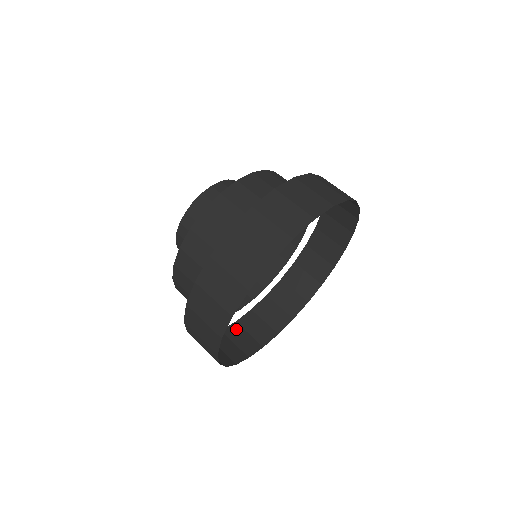
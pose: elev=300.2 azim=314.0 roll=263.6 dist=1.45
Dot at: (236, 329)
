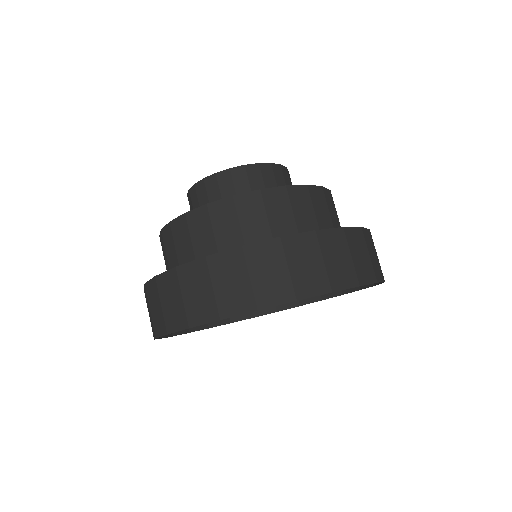
Dot at: occluded
